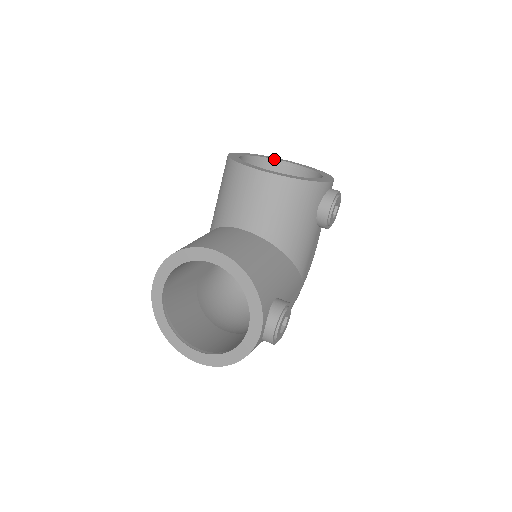
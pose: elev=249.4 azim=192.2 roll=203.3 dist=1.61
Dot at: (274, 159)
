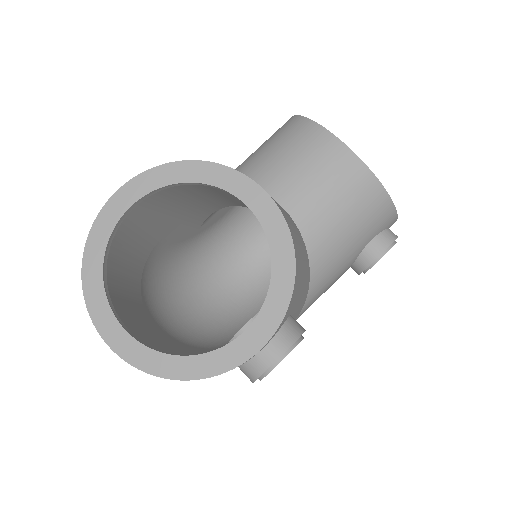
Dot at: occluded
